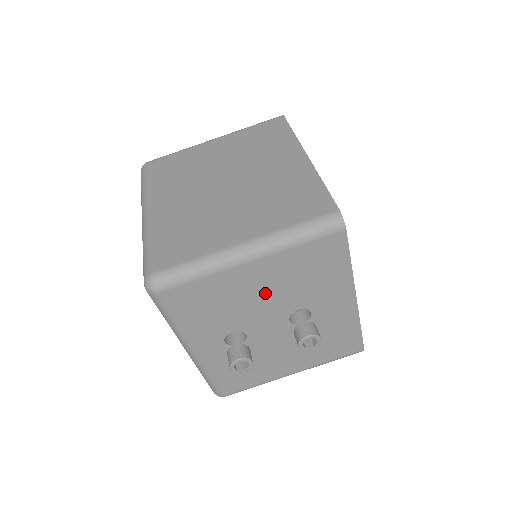
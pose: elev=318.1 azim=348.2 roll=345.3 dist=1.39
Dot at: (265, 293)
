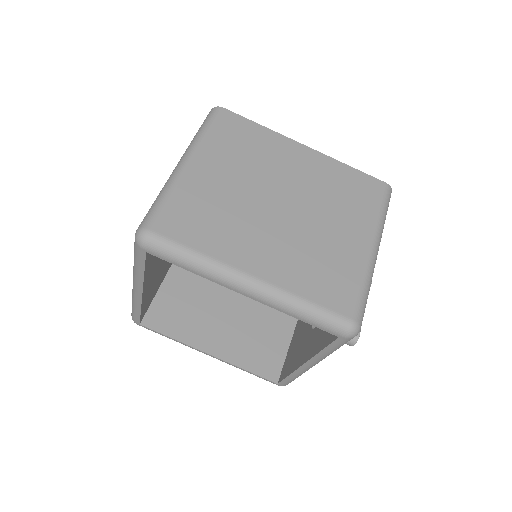
Dot at: occluded
